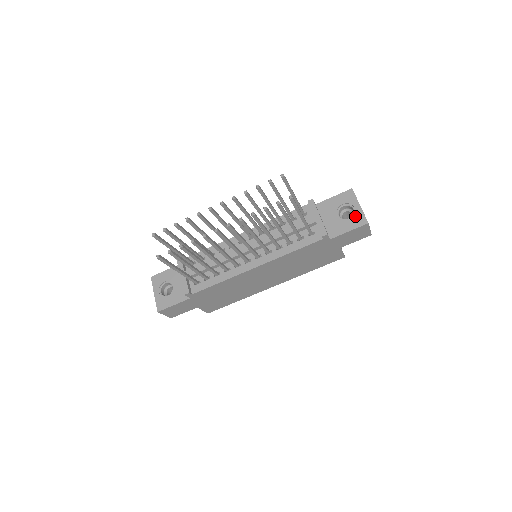
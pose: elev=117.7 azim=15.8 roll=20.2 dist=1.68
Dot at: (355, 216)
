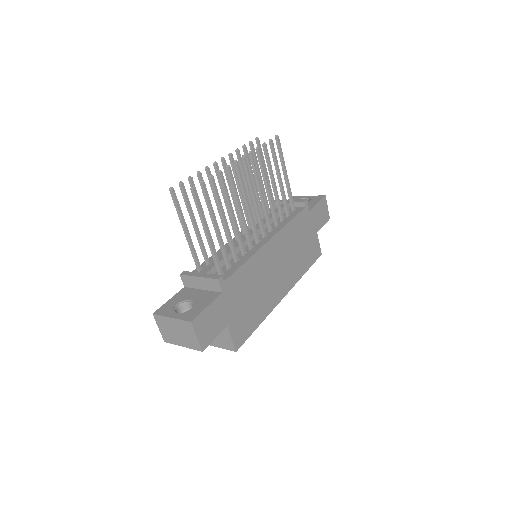
Dot at: (312, 198)
